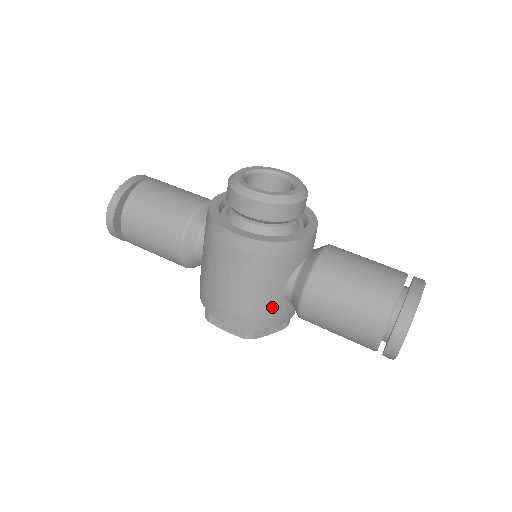
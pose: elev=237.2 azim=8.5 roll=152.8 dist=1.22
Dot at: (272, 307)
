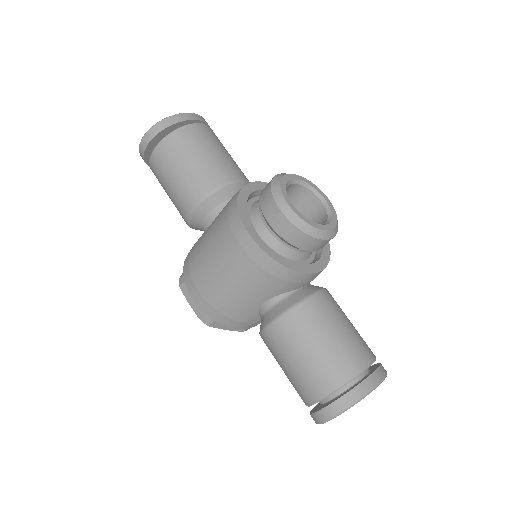
Dot at: (242, 312)
